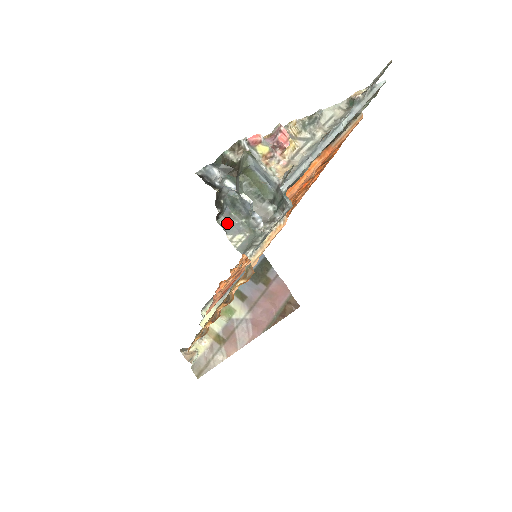
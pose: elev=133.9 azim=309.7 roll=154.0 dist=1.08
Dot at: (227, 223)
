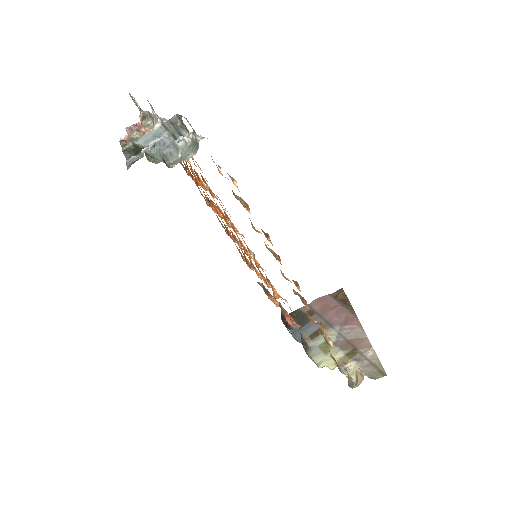
Dot at: (176, 164)
